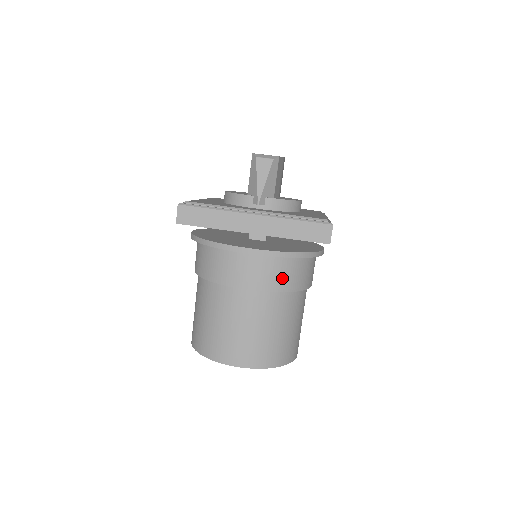
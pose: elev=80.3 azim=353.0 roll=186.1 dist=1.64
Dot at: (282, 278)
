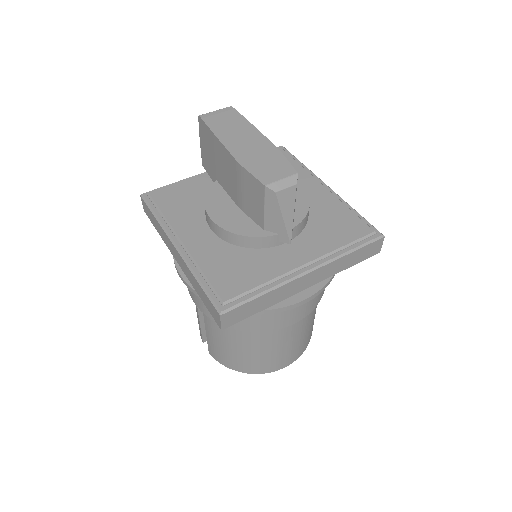
Dot at: occluded
